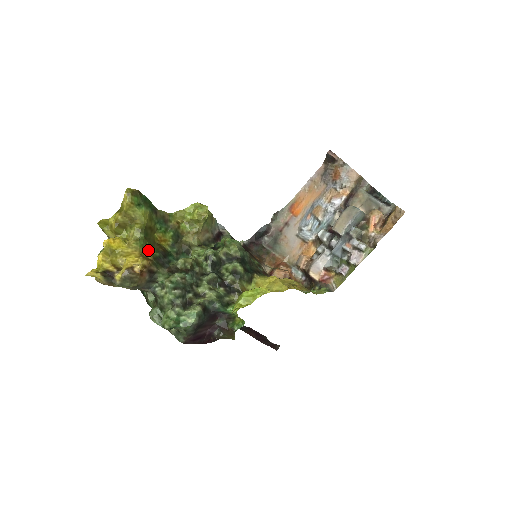
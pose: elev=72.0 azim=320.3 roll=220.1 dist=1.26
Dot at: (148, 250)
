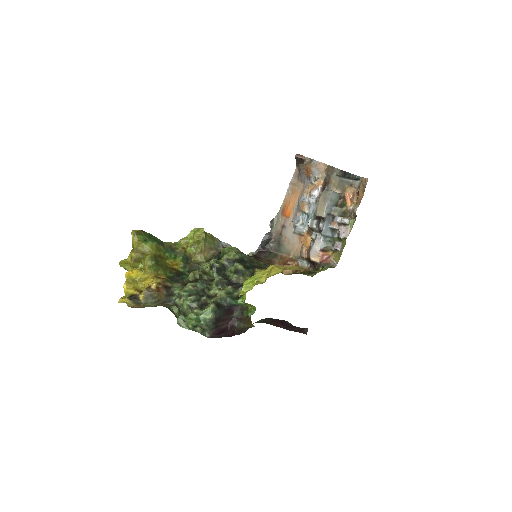
Dot at: (161, 273)
